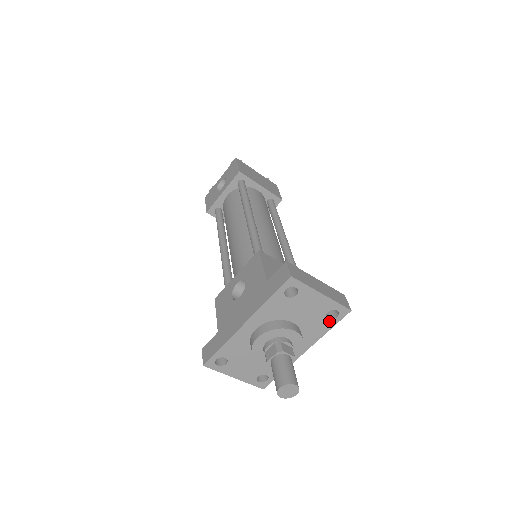
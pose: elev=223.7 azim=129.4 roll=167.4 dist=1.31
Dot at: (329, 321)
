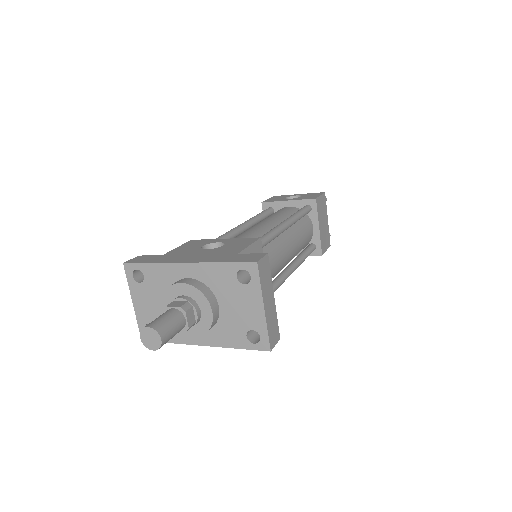
Dot at: (245, 340)
